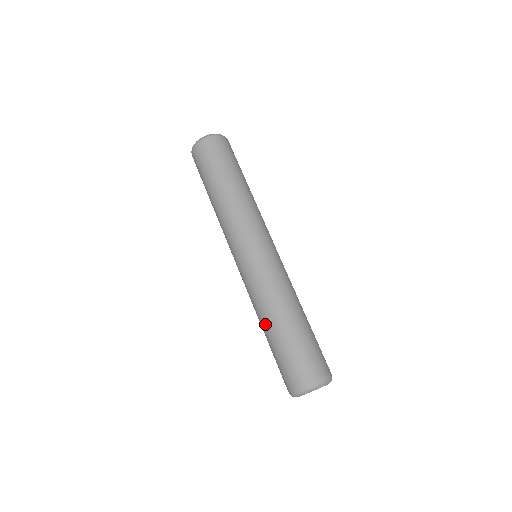
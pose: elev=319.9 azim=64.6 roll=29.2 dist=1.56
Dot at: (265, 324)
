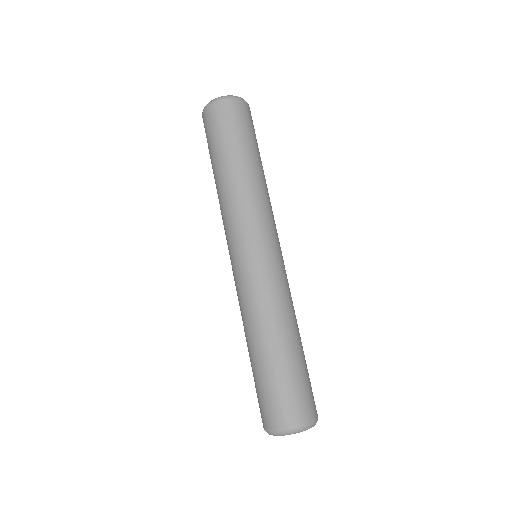
Dot at: (271, 338)
